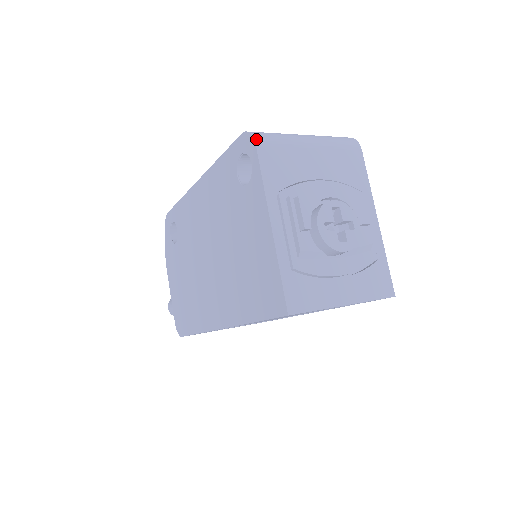
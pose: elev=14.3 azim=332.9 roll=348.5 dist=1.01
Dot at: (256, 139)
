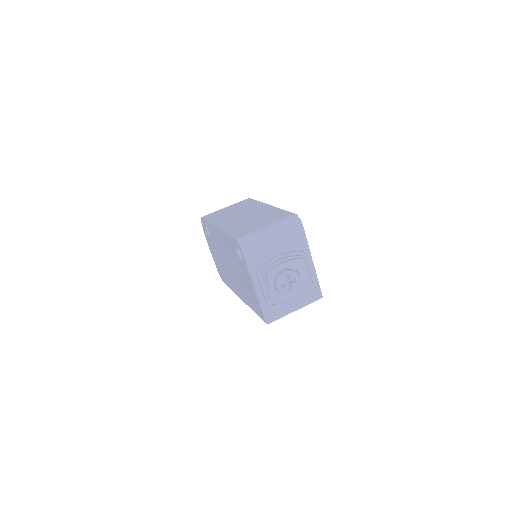
Dot at: (242, 248)
